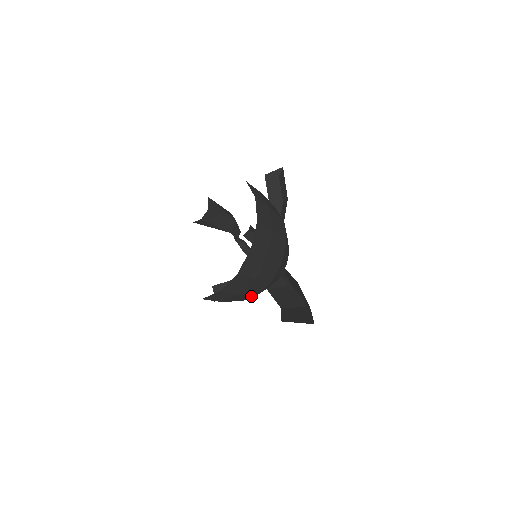
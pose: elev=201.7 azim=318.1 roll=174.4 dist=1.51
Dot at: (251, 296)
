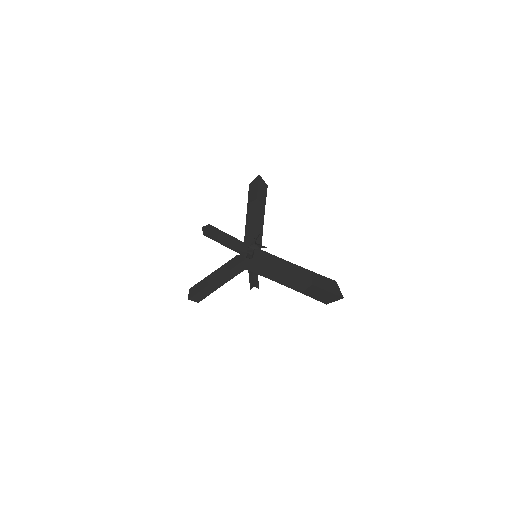
Dot at: occluded
